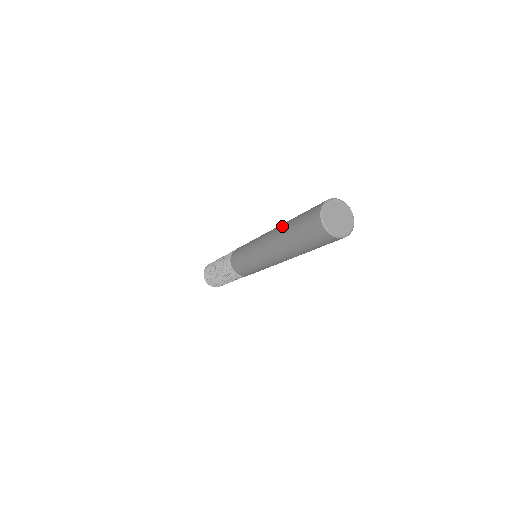
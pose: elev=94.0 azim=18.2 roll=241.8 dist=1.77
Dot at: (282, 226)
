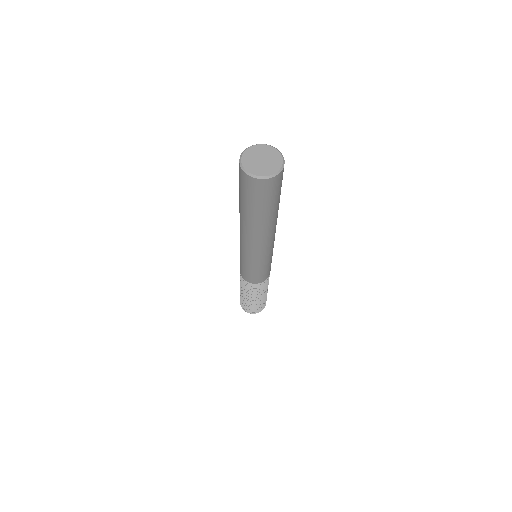
Dot at: occluded
